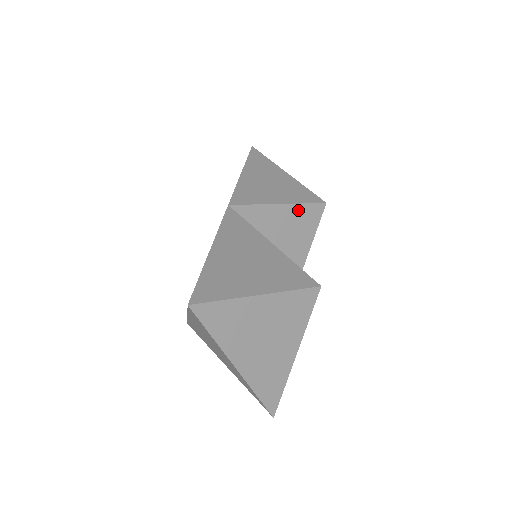
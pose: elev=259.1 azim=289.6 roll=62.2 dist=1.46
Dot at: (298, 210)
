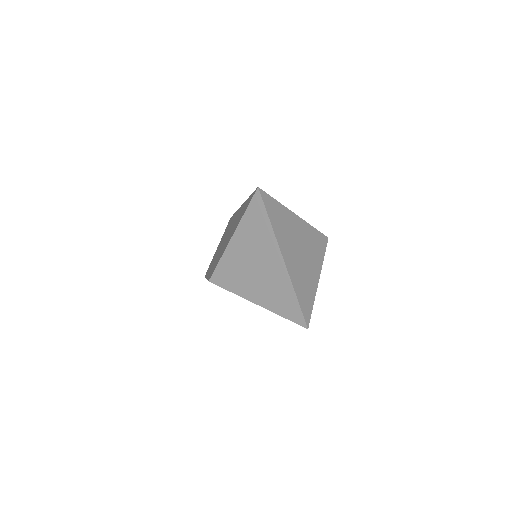
Dot at: occluded
